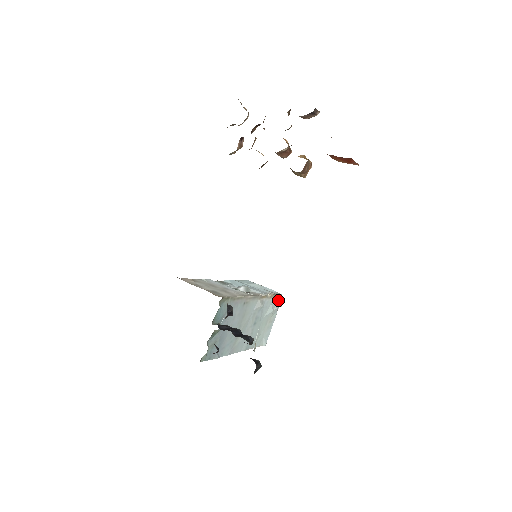
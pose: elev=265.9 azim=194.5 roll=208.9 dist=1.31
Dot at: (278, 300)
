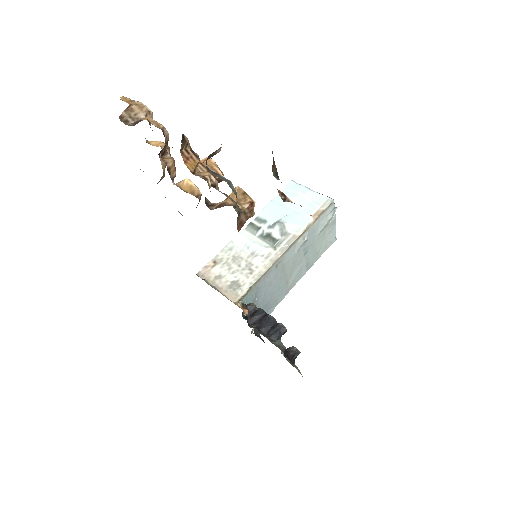
Dot at: (330, 209)
